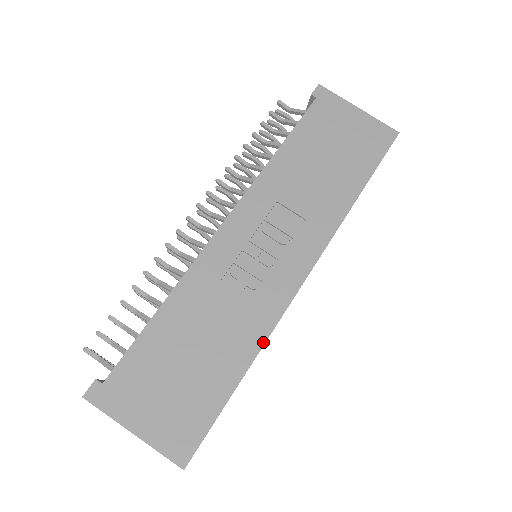
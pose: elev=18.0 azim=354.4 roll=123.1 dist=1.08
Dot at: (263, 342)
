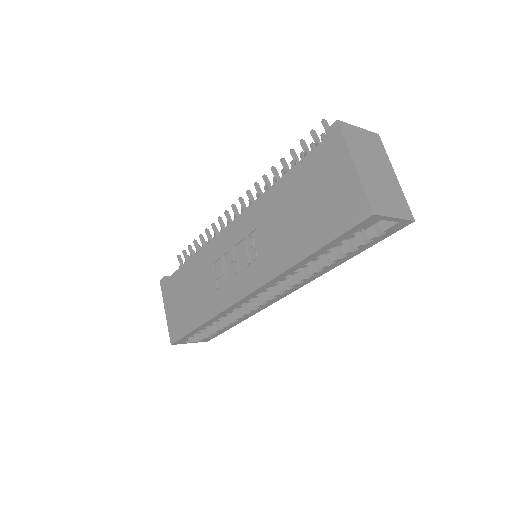
Dot at: (213, 316)
